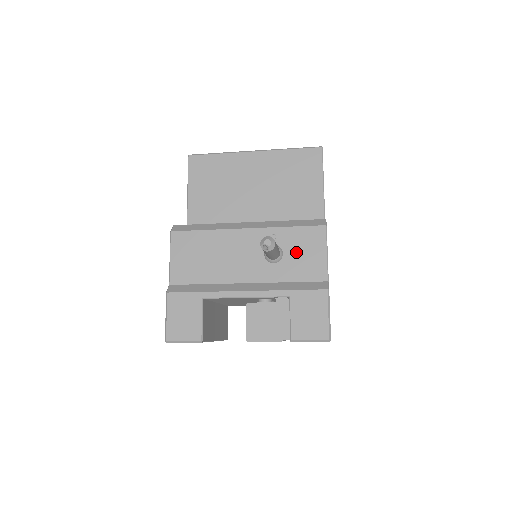
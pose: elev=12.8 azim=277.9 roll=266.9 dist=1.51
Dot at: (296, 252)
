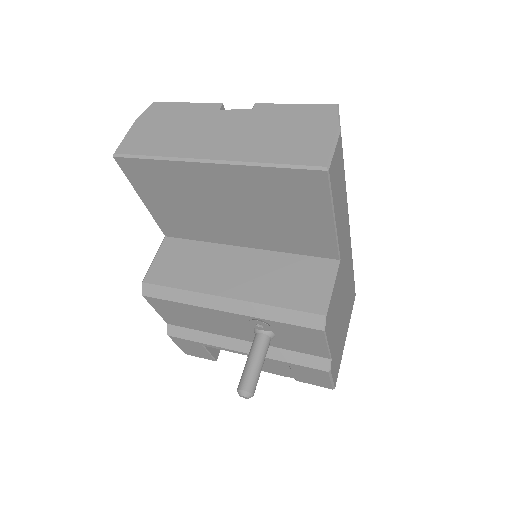
Dot at: (290, 338)
